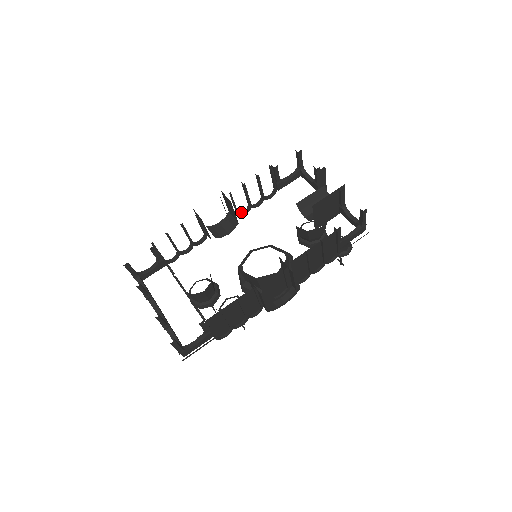
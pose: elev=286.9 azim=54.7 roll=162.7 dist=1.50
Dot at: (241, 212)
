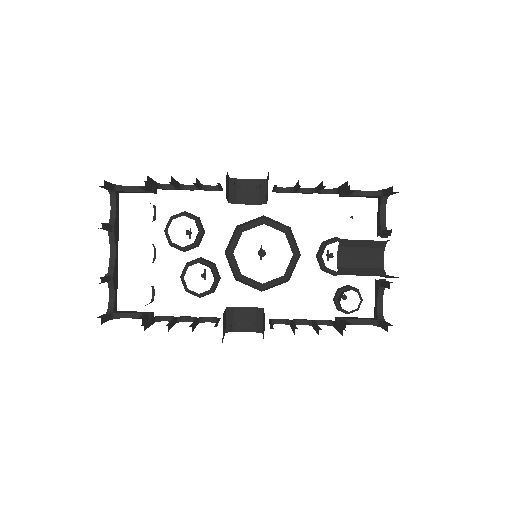
Dot at: occluded
